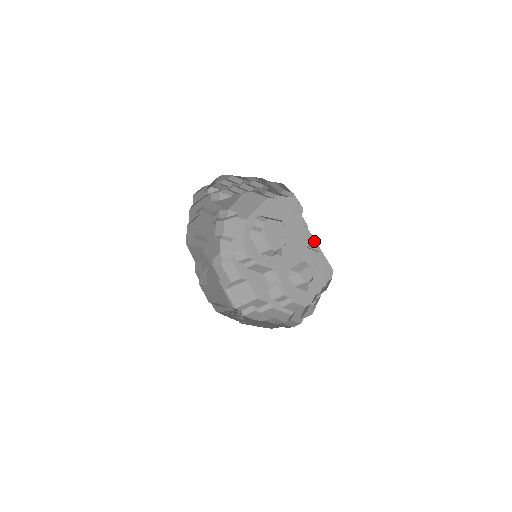
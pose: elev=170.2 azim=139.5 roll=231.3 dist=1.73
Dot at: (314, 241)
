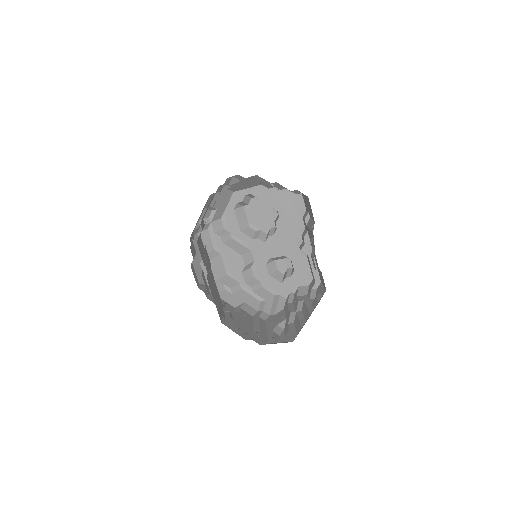
Dot at: (311, 251)
